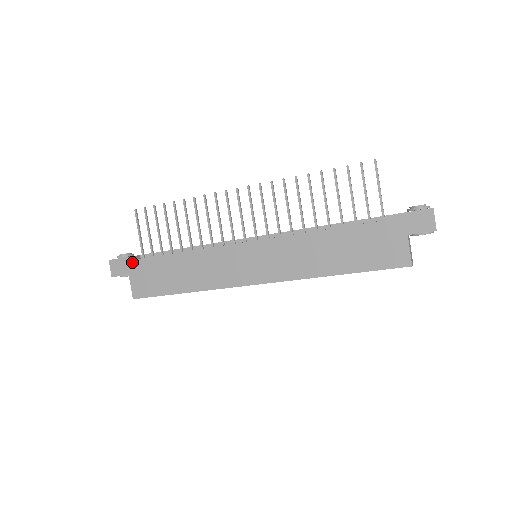
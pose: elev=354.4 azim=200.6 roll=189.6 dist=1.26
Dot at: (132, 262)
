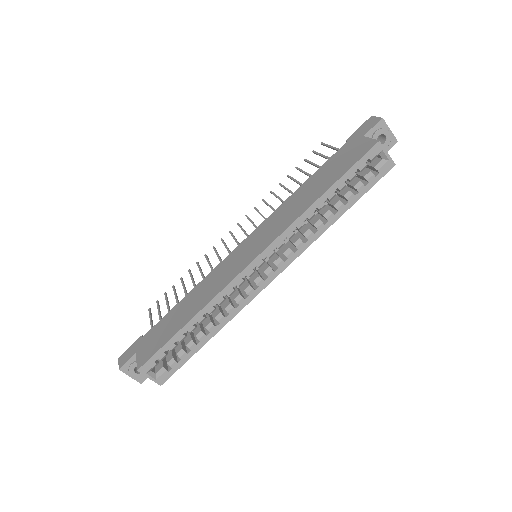
Dot at: (140, 340)
